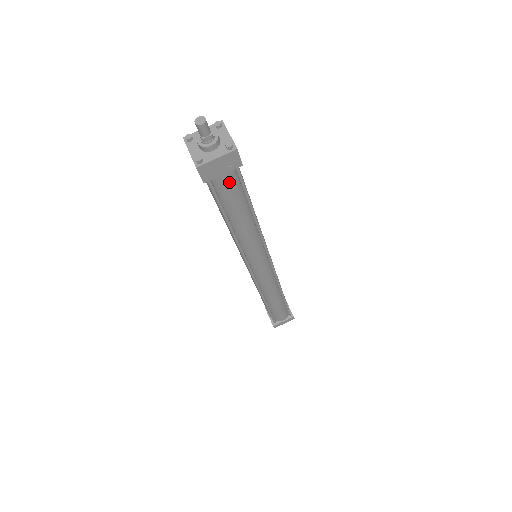
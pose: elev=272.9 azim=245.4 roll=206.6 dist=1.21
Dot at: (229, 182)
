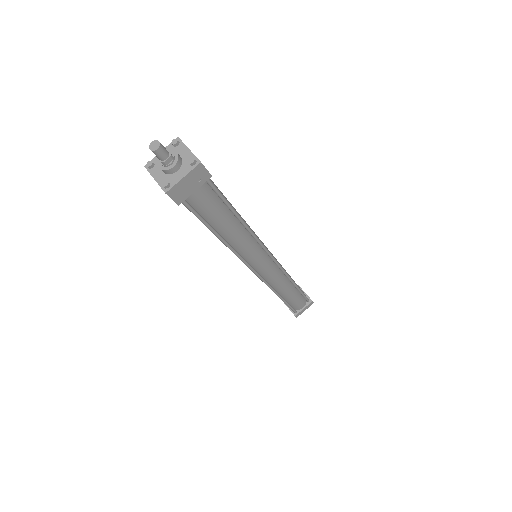
Dot at: (204, 196)
